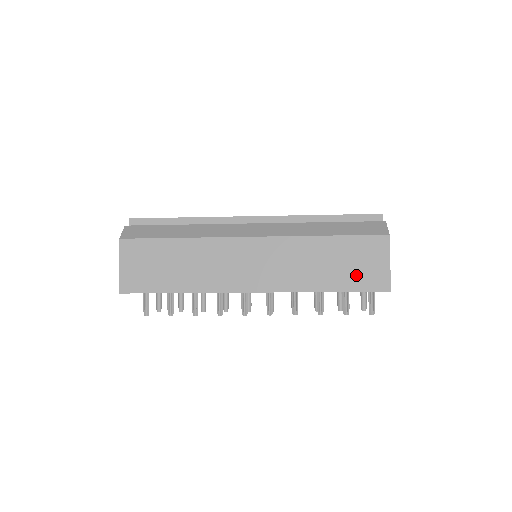
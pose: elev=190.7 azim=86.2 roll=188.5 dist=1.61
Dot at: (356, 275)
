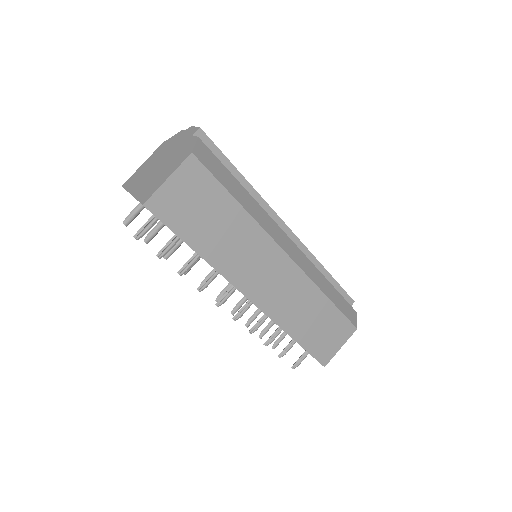
Dot at: (319, 341)
